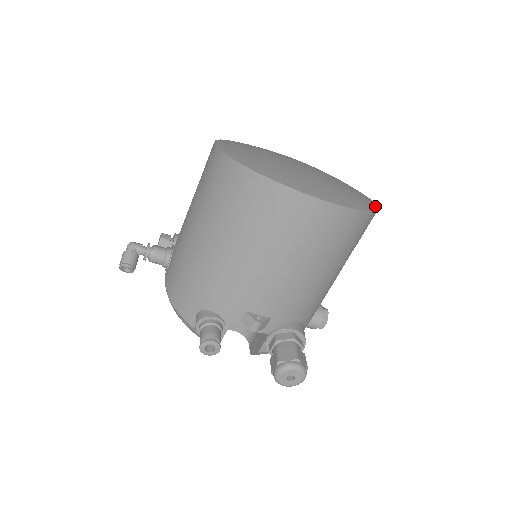
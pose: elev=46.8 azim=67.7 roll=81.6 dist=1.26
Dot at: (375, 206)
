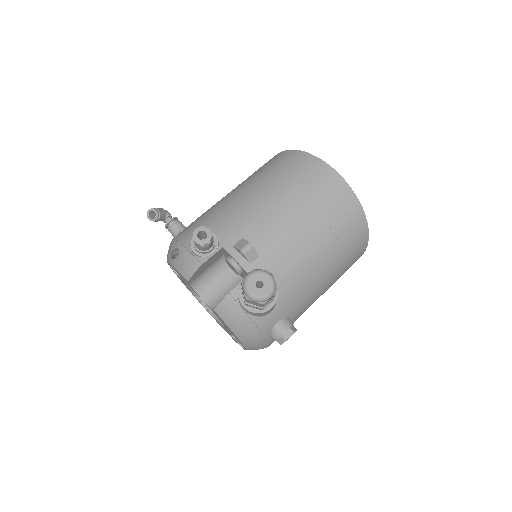
Dot at: occluded
